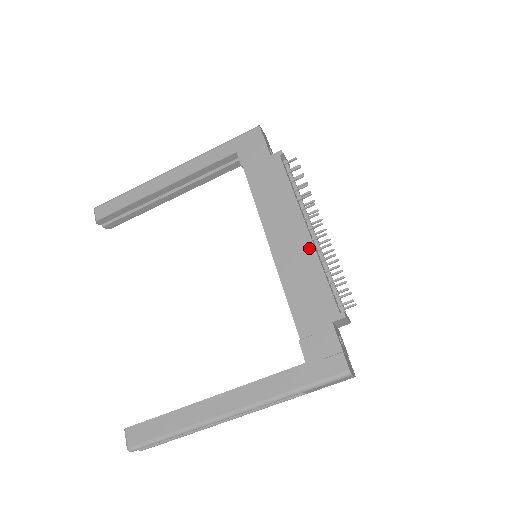
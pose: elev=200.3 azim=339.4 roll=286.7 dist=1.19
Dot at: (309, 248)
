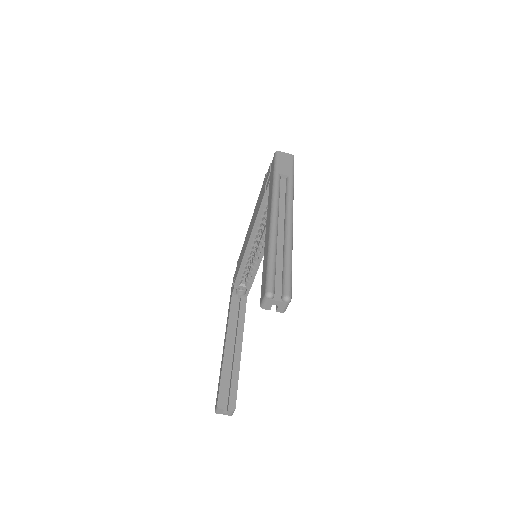
Dot at: occluded
